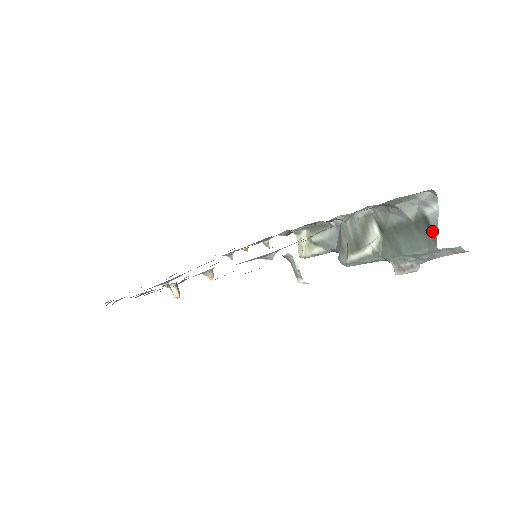
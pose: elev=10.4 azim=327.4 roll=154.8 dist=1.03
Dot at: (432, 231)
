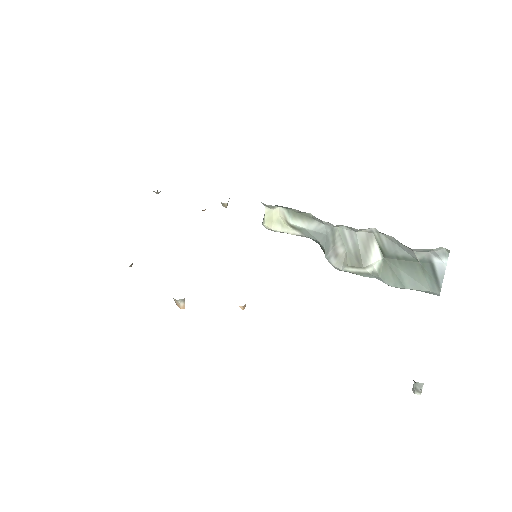
Dot at: (438, 280)
